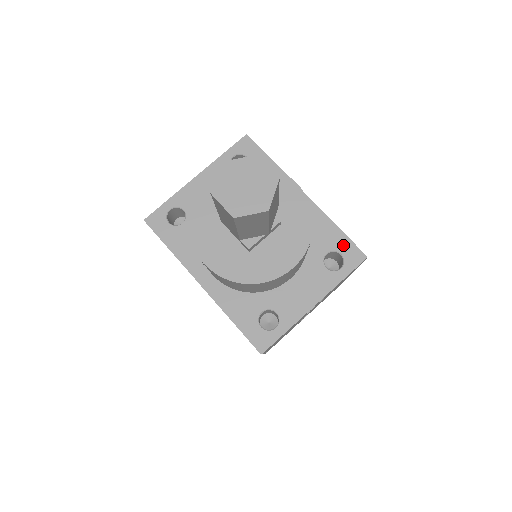
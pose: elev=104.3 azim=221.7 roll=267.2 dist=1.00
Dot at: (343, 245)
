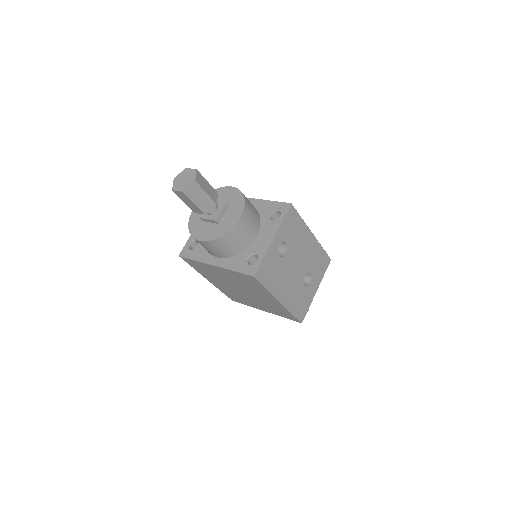
Dot at: (277, 206)
